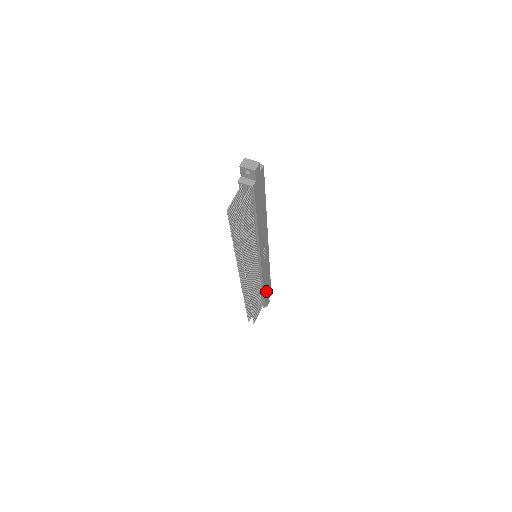
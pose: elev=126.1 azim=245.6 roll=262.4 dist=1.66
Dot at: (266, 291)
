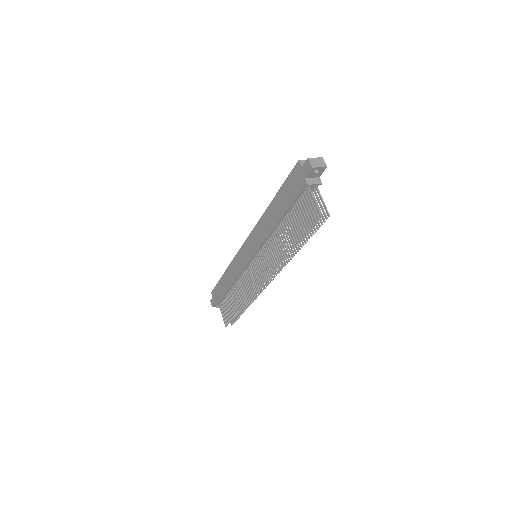
Dot at: occluded
